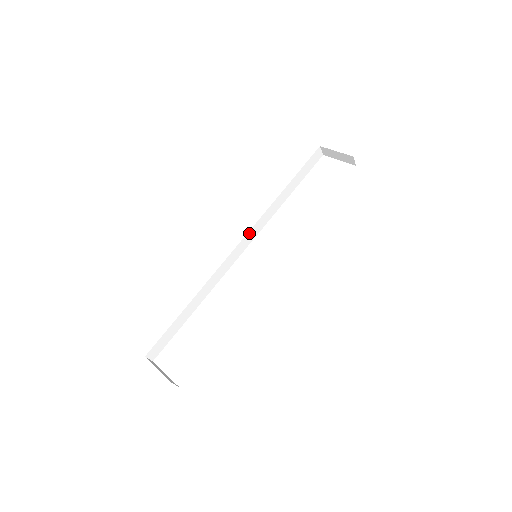
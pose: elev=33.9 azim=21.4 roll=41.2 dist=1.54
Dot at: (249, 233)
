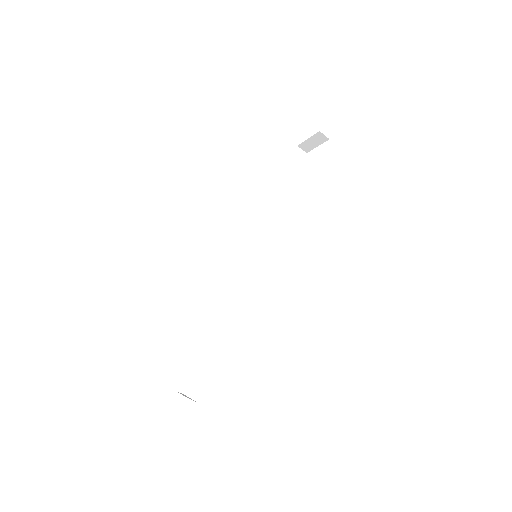
Dot at: (250, 242)
